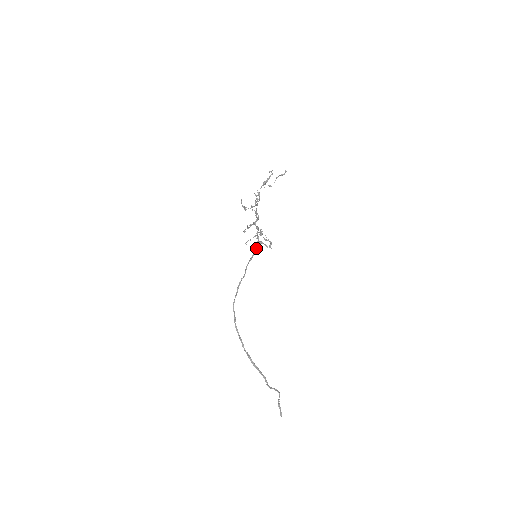
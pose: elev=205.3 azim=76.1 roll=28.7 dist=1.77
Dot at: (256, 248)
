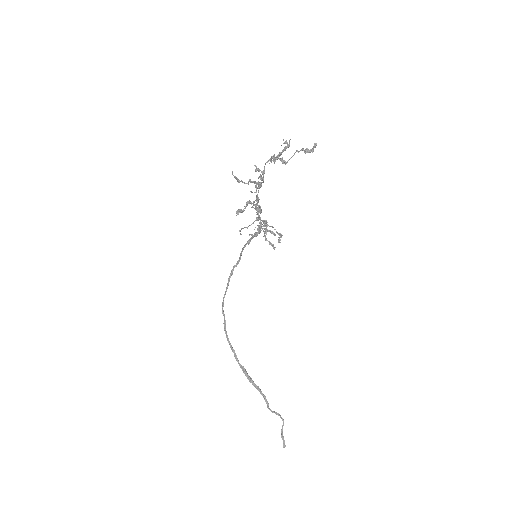
Dot at: occluded
